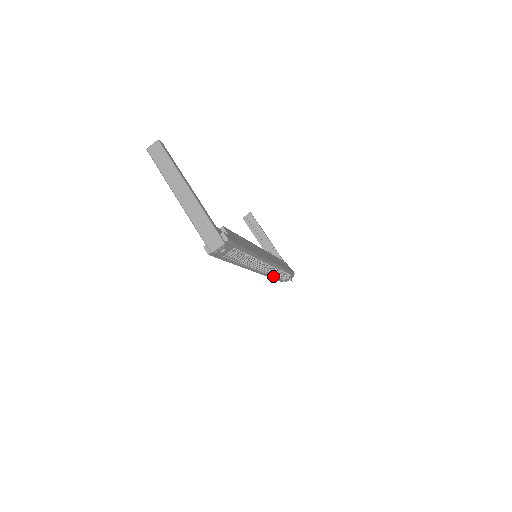
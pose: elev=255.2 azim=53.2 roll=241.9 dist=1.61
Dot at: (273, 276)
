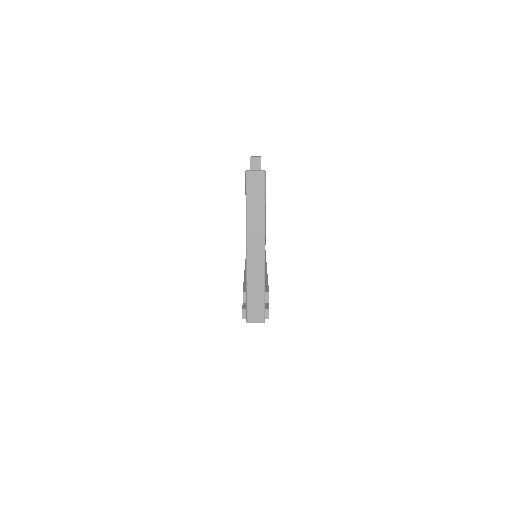
Dot at: occluded
